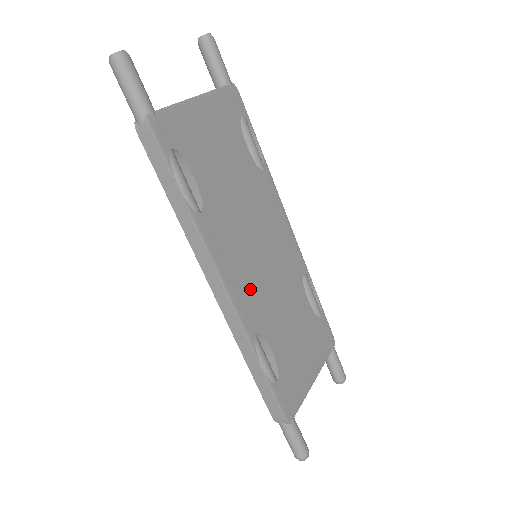
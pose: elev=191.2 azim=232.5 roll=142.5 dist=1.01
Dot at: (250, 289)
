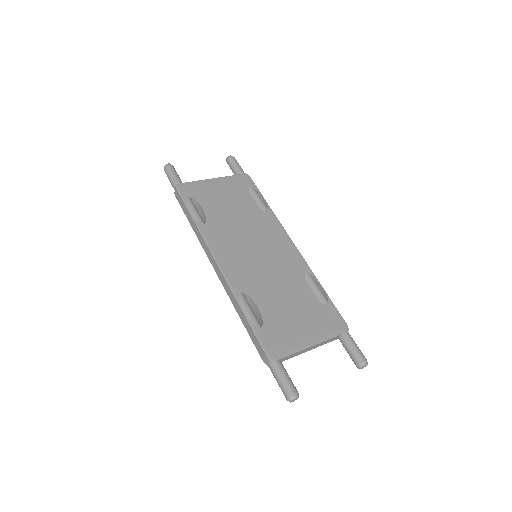
Dot at: (241, 267)
